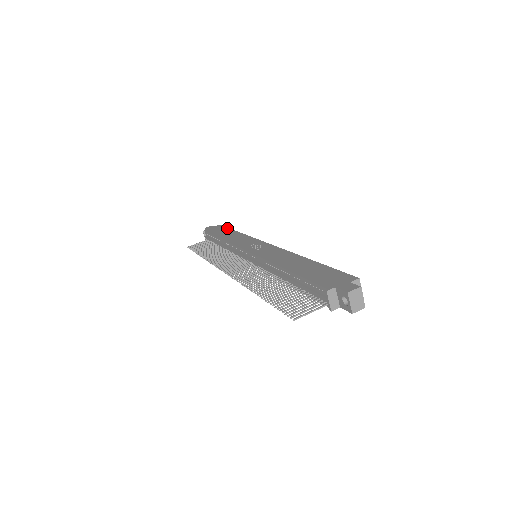
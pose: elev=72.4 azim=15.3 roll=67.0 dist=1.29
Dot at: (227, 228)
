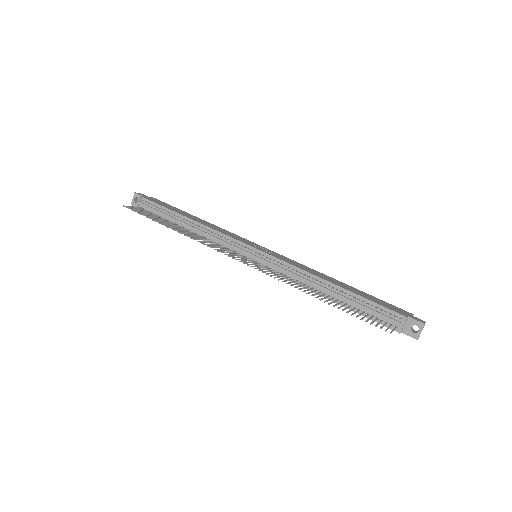
Dot at: occluded
